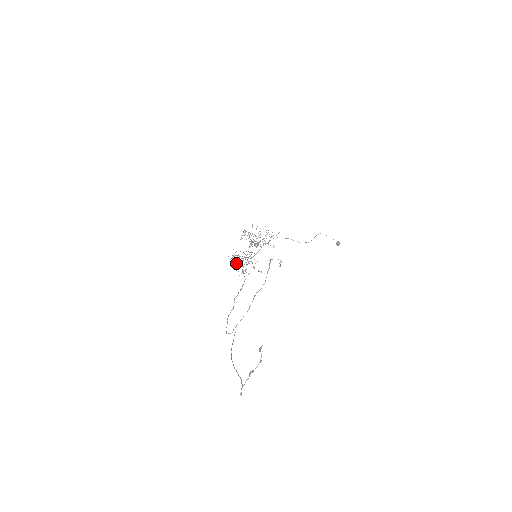
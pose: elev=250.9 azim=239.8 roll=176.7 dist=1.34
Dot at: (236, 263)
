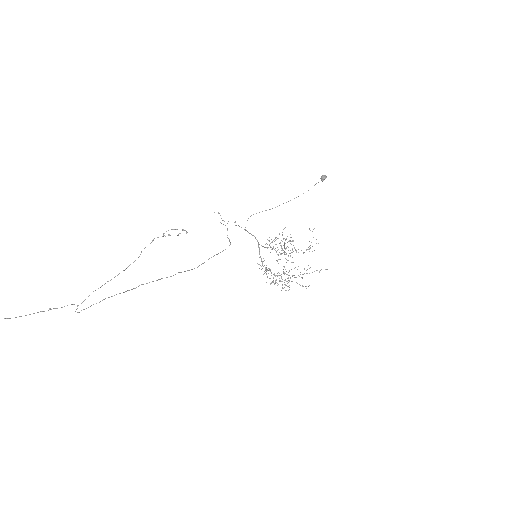
Dot at: occluded
